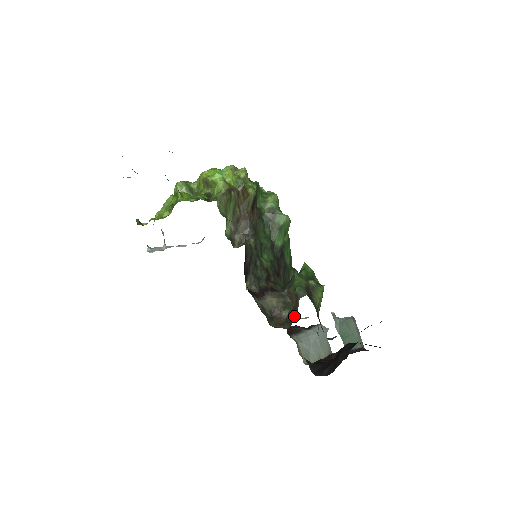
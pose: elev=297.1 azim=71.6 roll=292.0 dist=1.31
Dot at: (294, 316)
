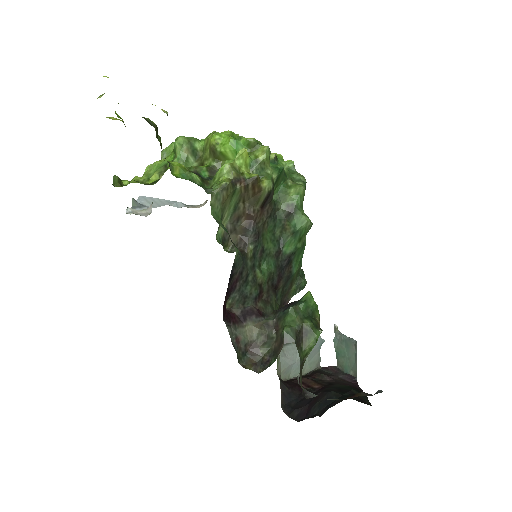
Dot at: (272, 360)
